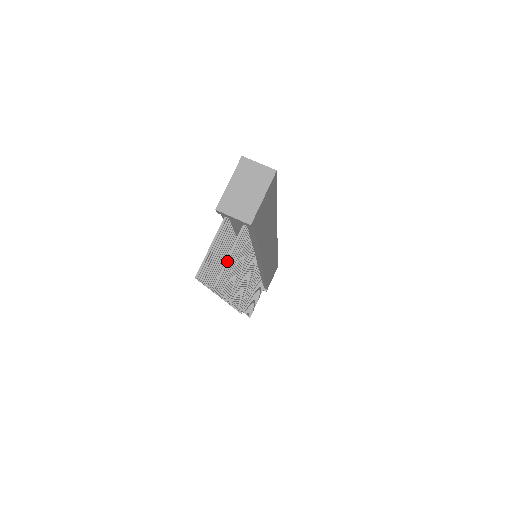
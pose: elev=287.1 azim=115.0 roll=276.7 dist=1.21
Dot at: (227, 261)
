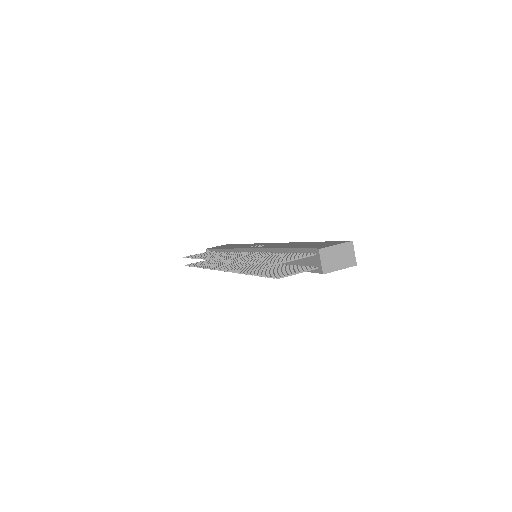
Dot at: (294, 274)
